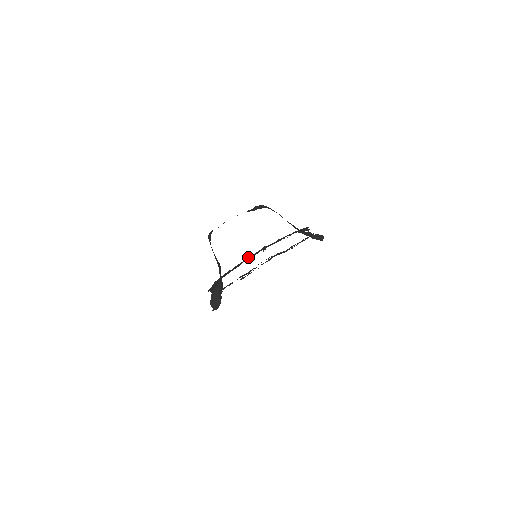
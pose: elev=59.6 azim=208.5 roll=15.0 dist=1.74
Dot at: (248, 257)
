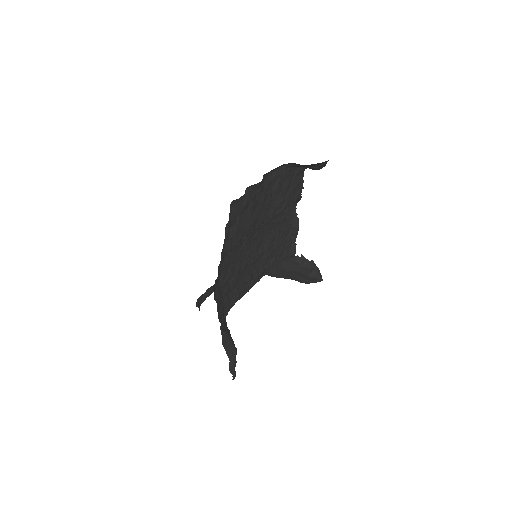
Dot at: (248, 268)
